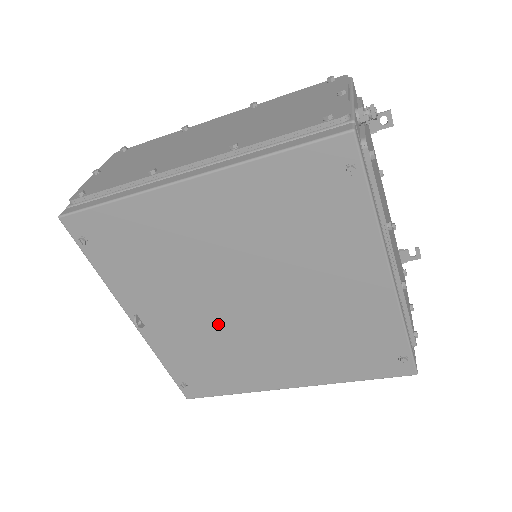
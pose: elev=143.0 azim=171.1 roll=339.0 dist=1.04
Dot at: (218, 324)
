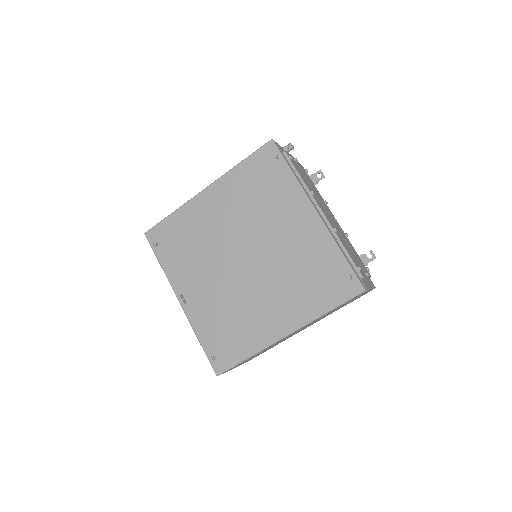
Dot at: (229, 286)
